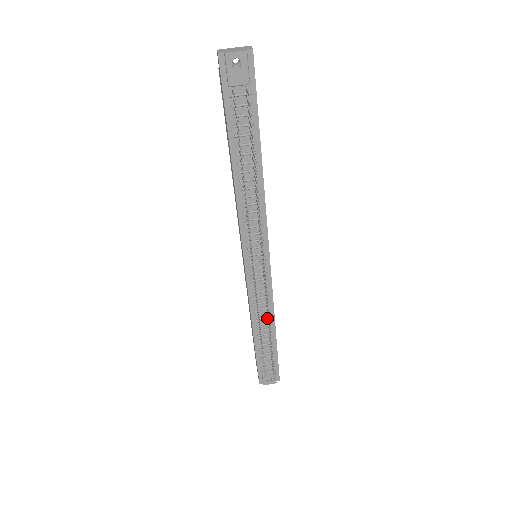
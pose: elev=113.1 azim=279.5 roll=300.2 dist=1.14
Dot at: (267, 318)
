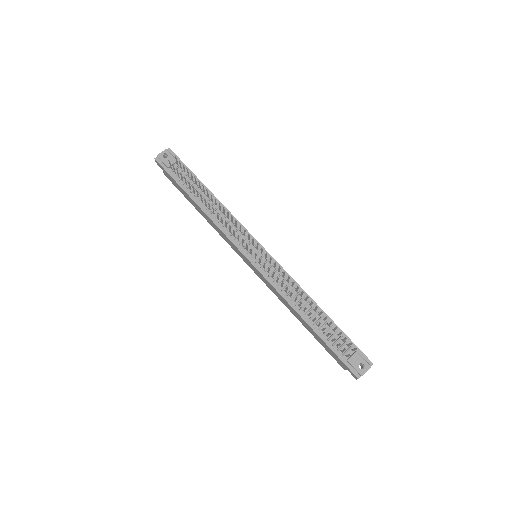
Dot at: (302, 298)
